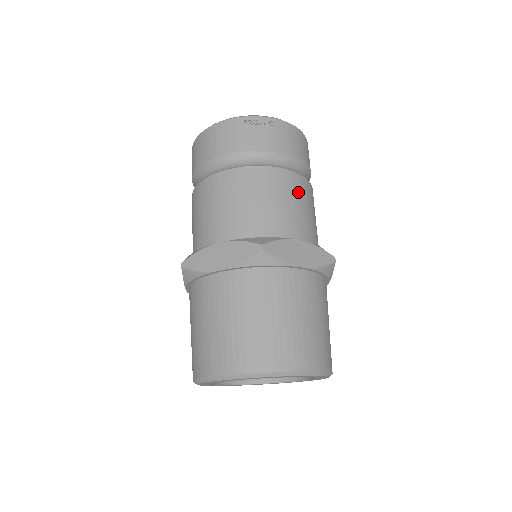
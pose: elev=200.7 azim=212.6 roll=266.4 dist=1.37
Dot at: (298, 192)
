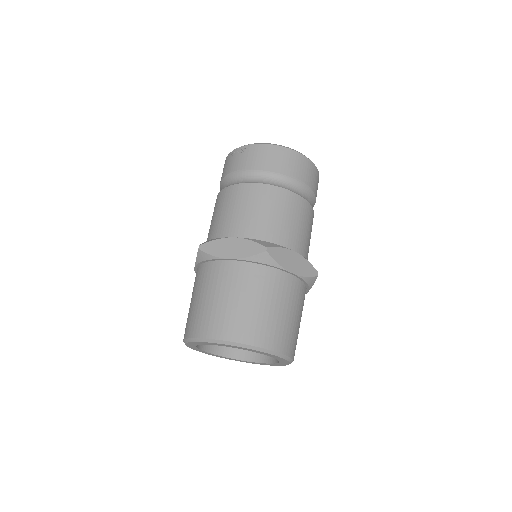
Dot at: (253, 199)
